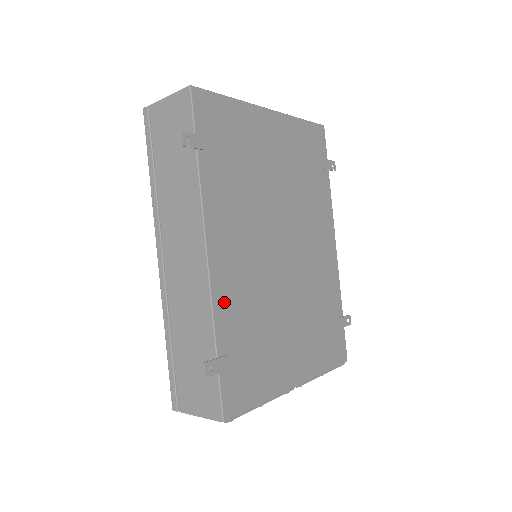
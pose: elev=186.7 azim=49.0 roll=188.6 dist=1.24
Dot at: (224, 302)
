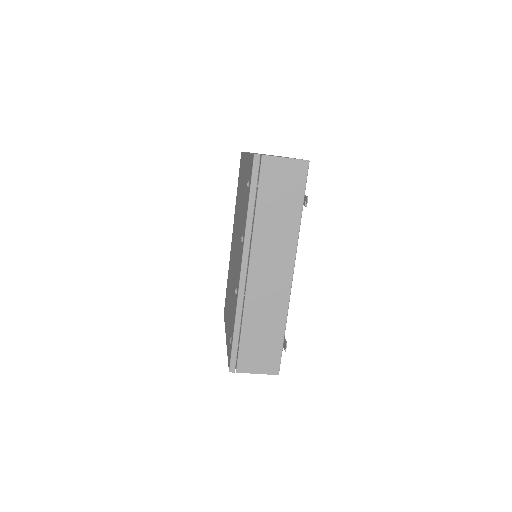
Dot at: occluded
